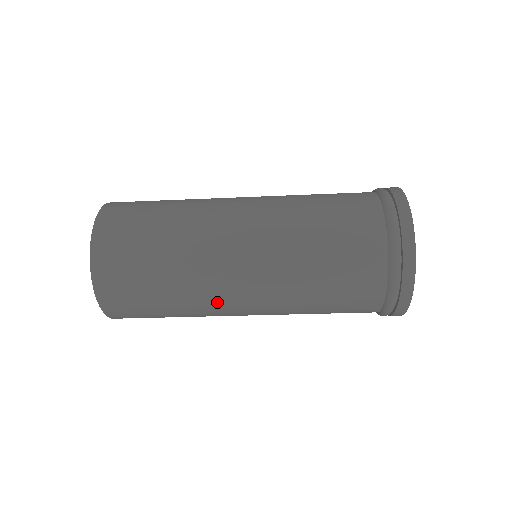
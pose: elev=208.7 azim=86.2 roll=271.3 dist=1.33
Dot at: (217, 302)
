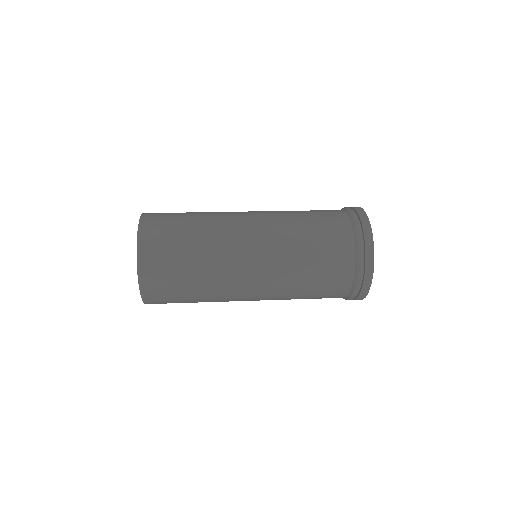
Dot at: occluded
